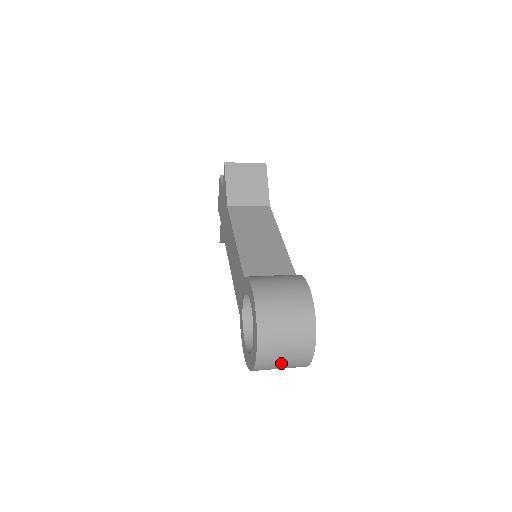
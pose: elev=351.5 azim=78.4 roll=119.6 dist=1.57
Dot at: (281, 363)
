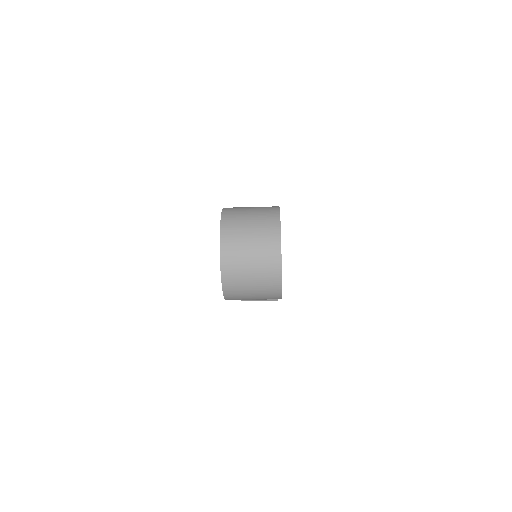
Dot at: (248, 261)
